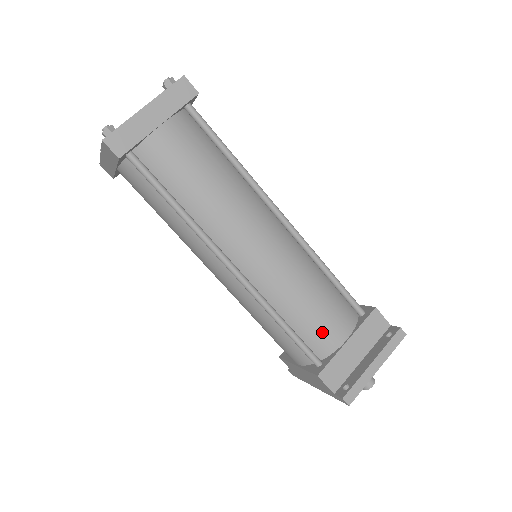
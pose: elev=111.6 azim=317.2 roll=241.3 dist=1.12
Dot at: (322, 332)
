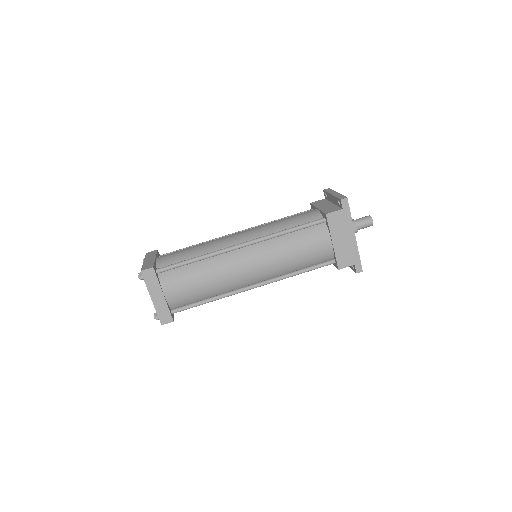
Dot at: (305, 217)
